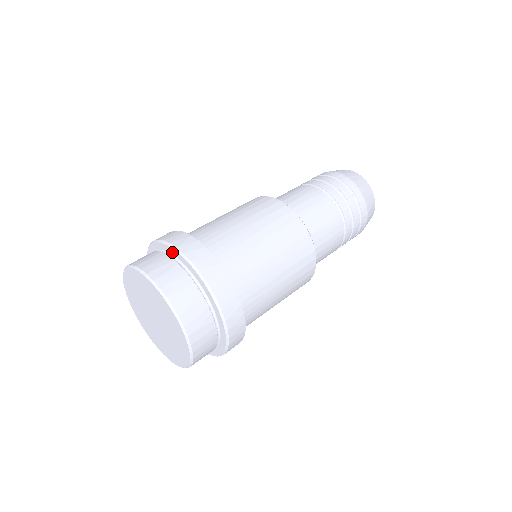
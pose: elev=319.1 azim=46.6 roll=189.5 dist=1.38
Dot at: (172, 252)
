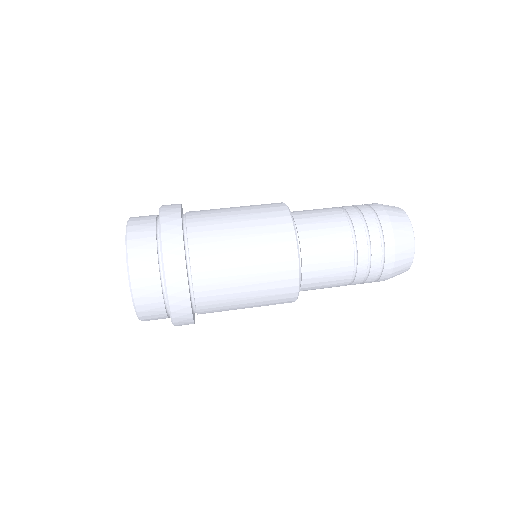
Dot at: (163, 269)
